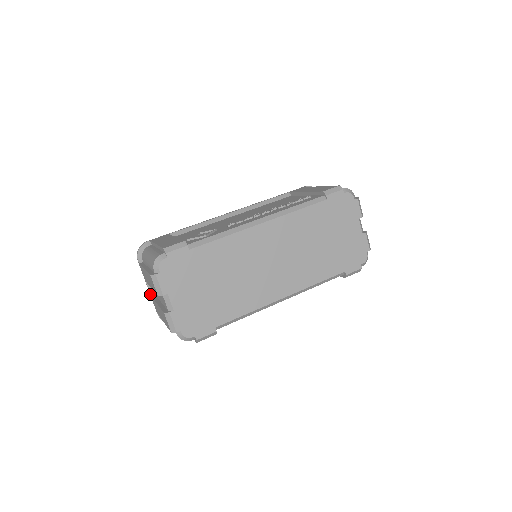
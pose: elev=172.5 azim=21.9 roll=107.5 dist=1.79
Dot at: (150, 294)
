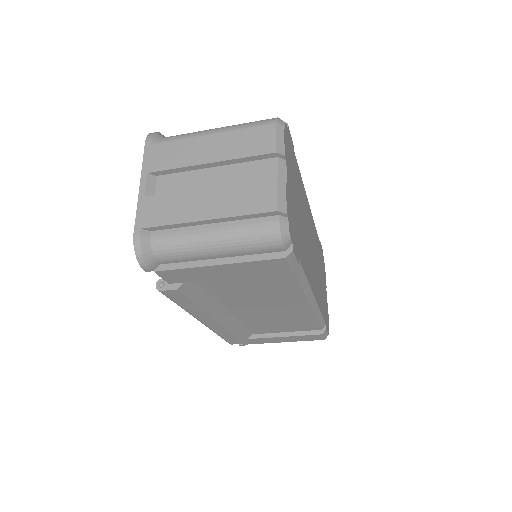
Dot at: (144, 194)
